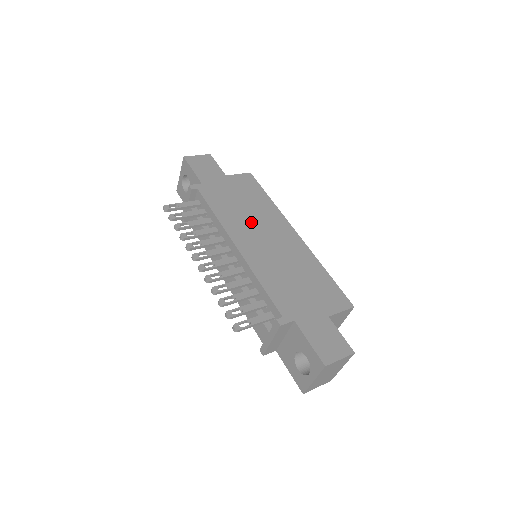
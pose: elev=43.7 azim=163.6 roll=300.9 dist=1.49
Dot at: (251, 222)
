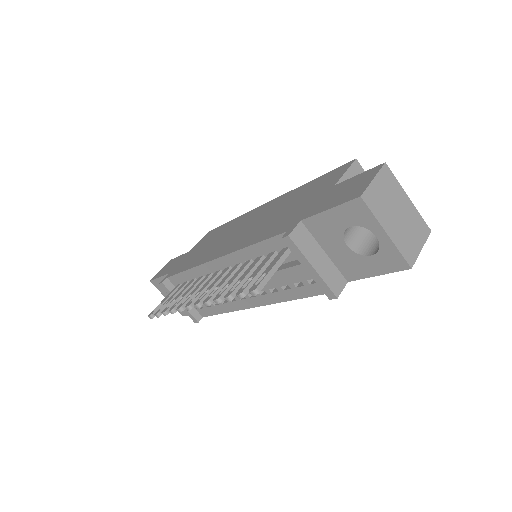
Dot at: (222, 240)
